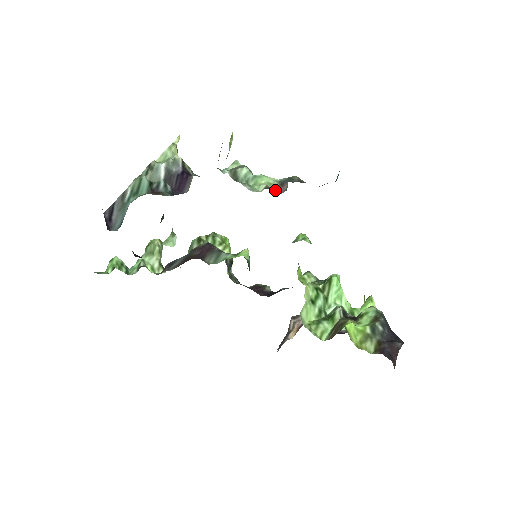
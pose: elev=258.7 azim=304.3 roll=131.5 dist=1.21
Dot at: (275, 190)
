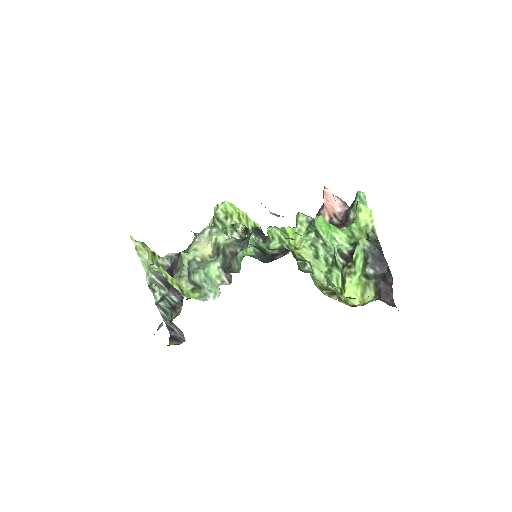
Dot at: (226, 281)
